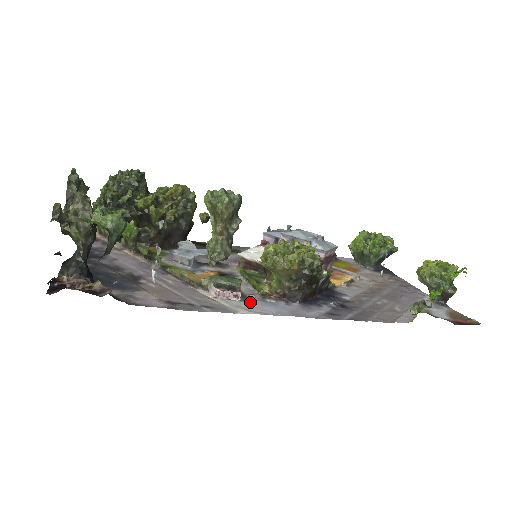
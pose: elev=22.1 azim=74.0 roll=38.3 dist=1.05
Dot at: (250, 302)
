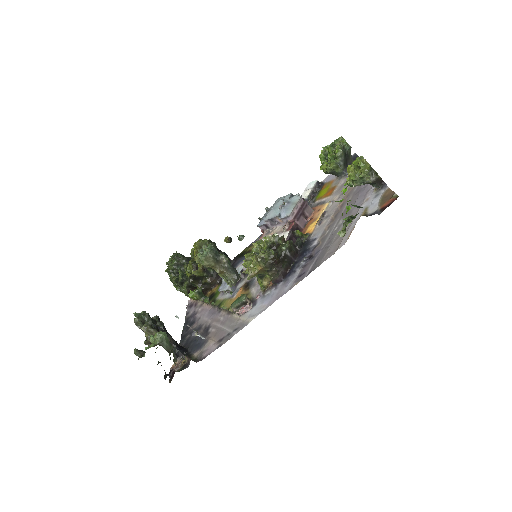
Dot at: (256, 305)
